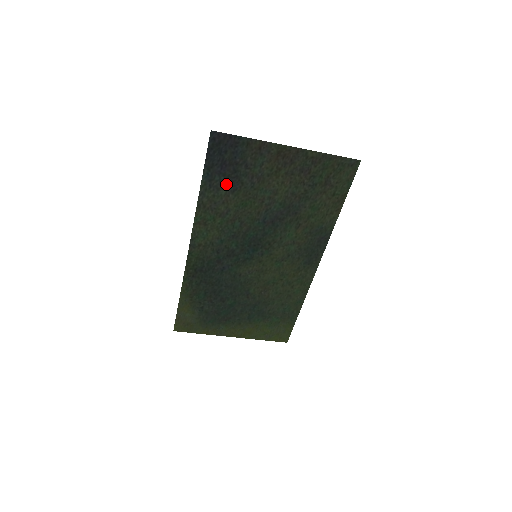
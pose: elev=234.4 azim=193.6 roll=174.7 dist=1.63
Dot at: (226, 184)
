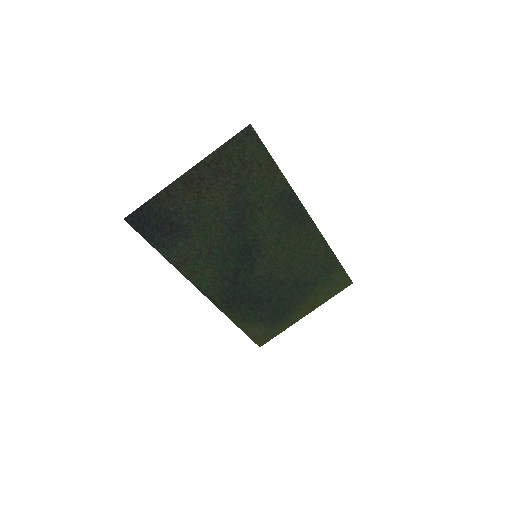
Dot at: (176, 237)
